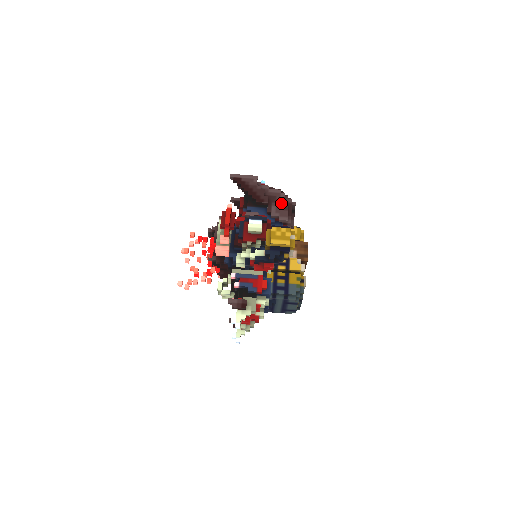
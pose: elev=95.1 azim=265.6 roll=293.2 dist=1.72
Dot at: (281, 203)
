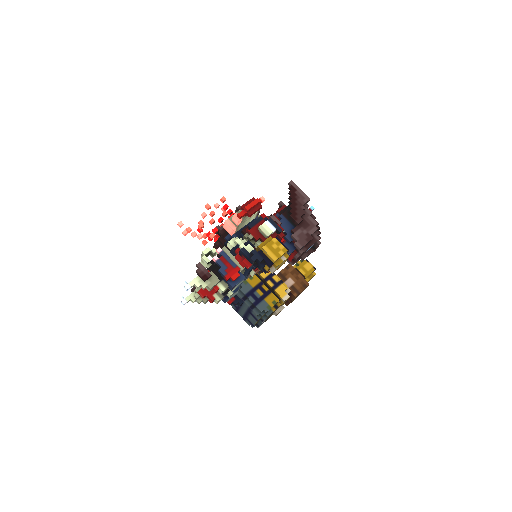
Dot at: (308, 233)
